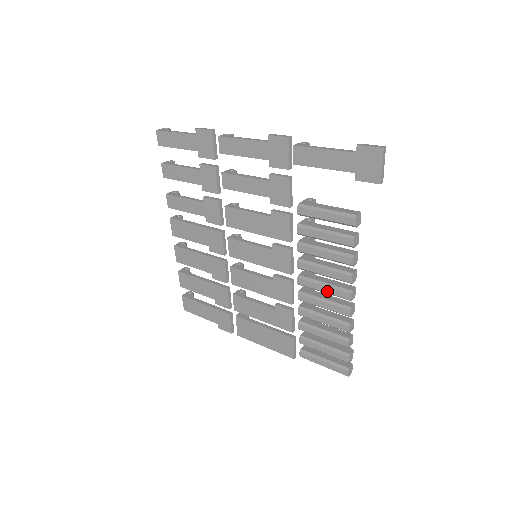
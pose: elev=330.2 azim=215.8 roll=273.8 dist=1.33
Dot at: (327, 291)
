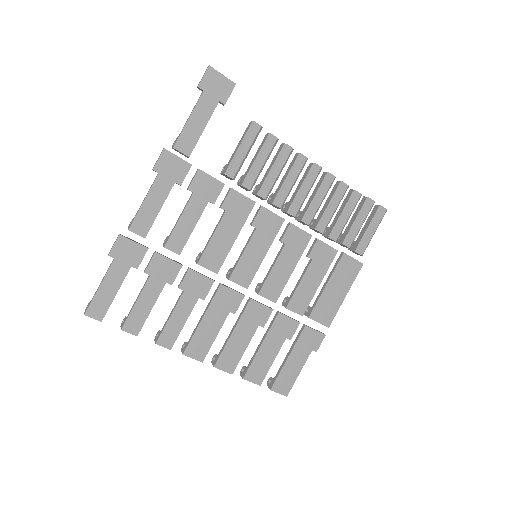
Dot at: (308, 187)
